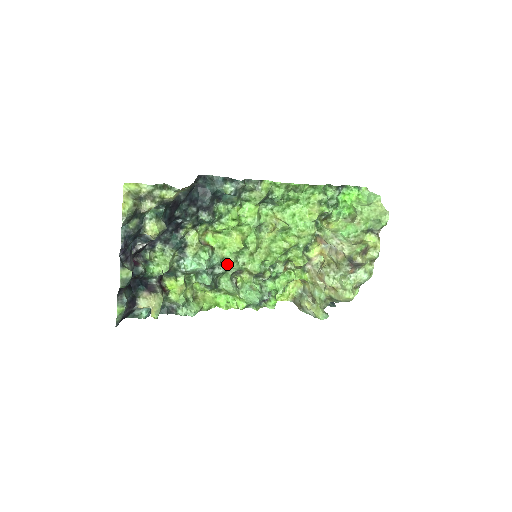
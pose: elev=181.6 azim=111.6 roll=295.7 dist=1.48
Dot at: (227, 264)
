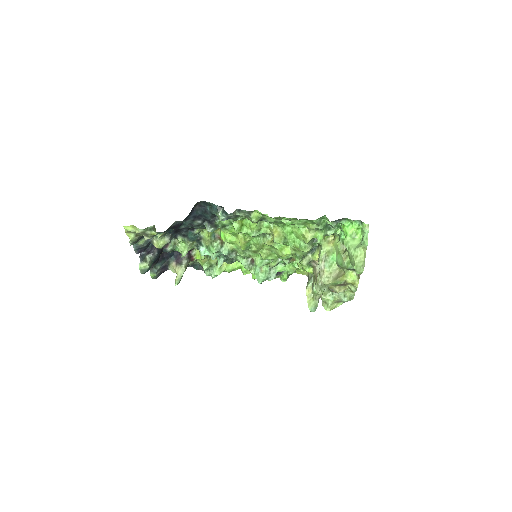
Dot at: (236, 253)
